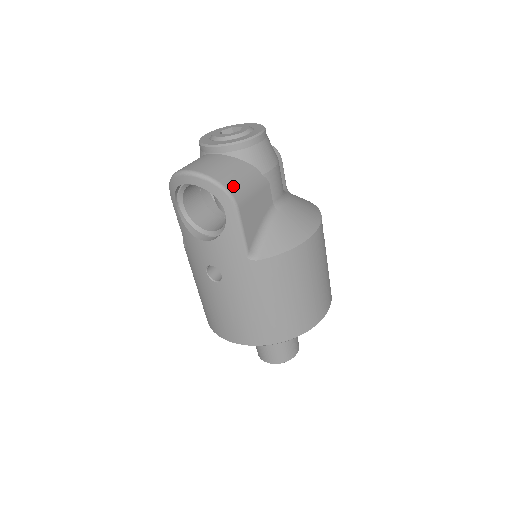
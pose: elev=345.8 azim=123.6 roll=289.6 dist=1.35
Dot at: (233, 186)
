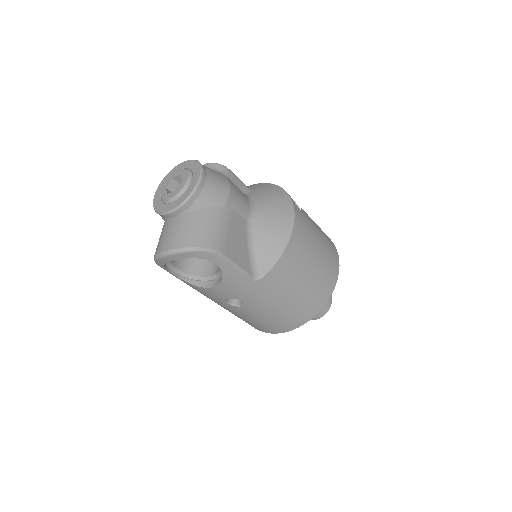
Dot at: (208, 241)
